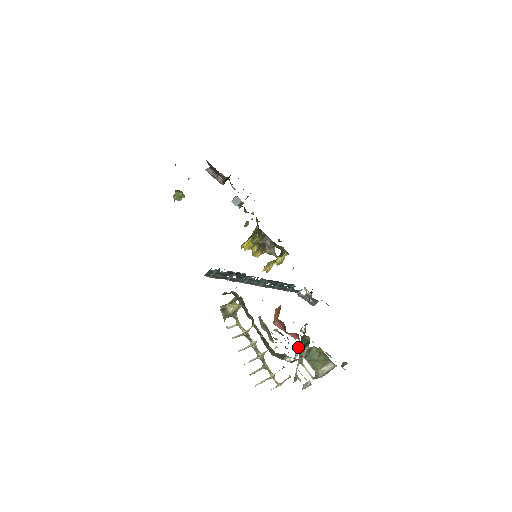
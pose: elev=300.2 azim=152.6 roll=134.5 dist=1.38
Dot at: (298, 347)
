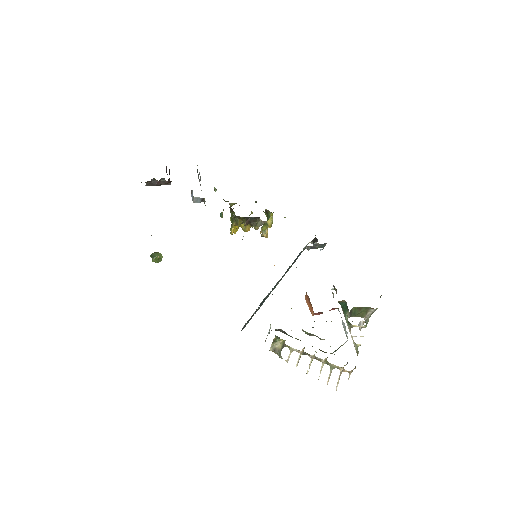
Dot at: occluded
